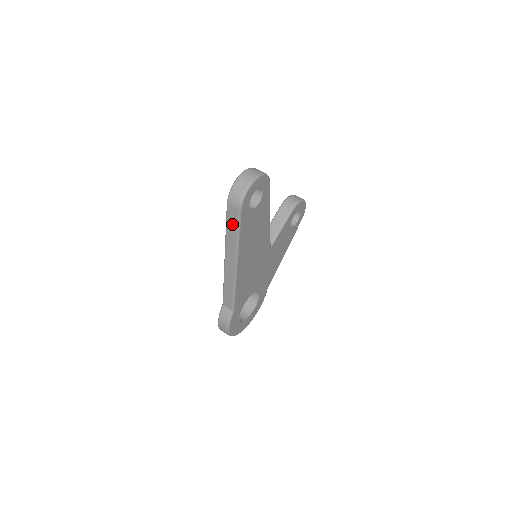
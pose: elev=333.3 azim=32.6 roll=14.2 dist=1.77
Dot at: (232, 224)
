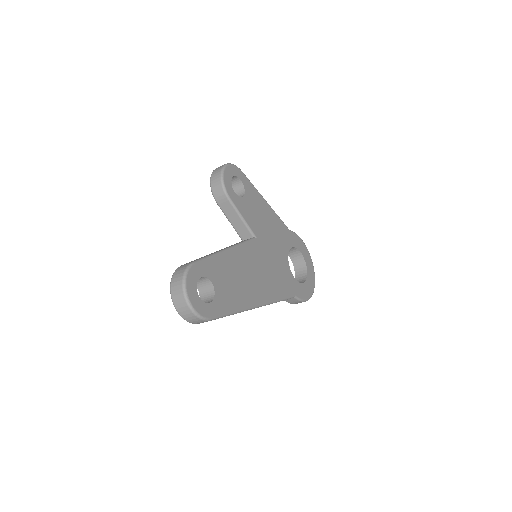
Dot at: occluded
